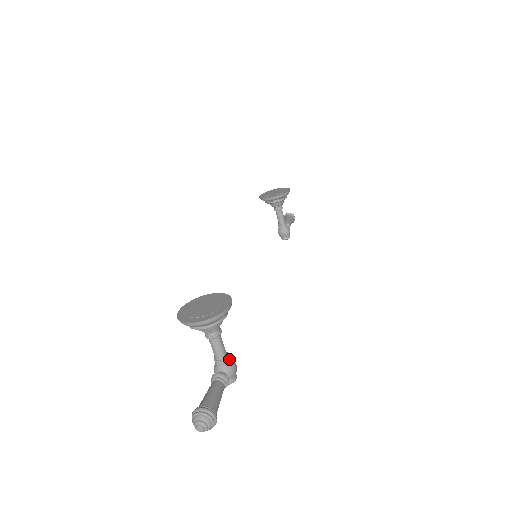
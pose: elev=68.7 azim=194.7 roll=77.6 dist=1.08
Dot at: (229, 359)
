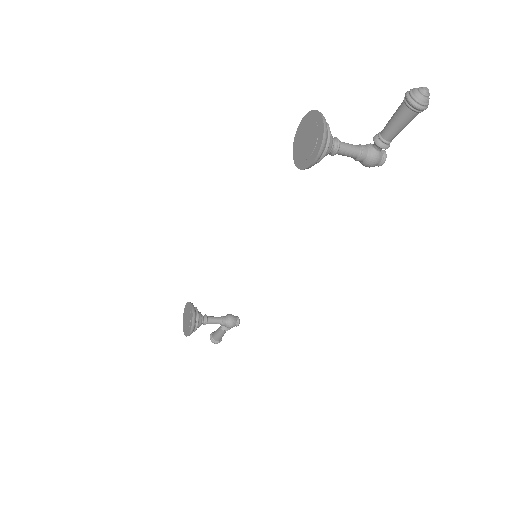
Dot at: (224, 325)
